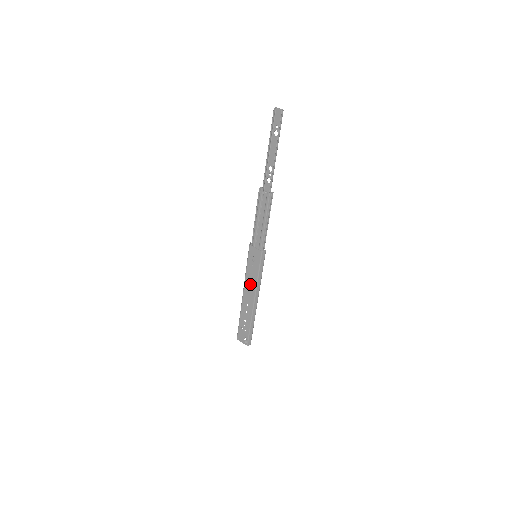
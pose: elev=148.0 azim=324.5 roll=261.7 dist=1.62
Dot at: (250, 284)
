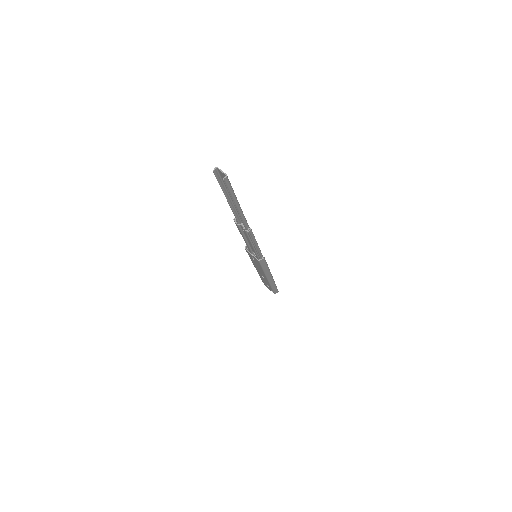
Dot at: (259, 269)
